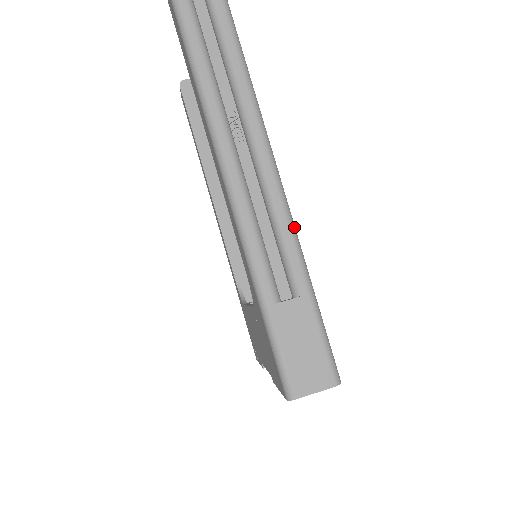
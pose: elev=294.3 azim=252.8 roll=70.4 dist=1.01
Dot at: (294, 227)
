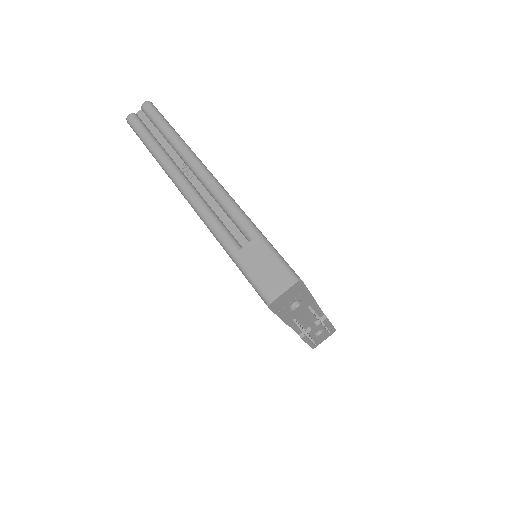
Dot at: (236, 204)
